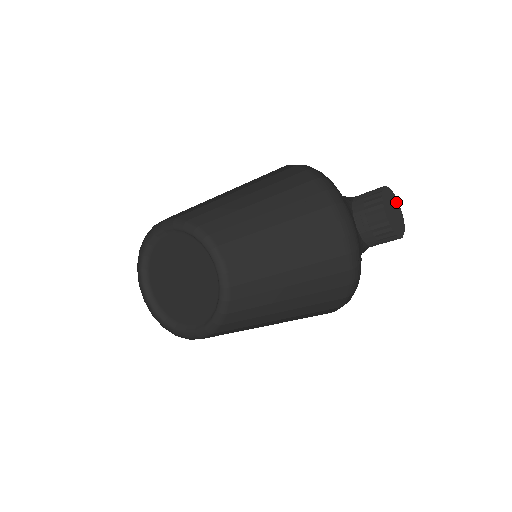
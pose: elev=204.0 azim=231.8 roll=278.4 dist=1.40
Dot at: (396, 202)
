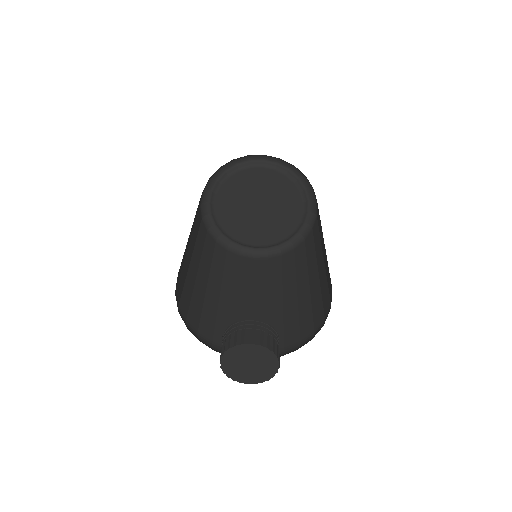
Dot at: (256, 349)
